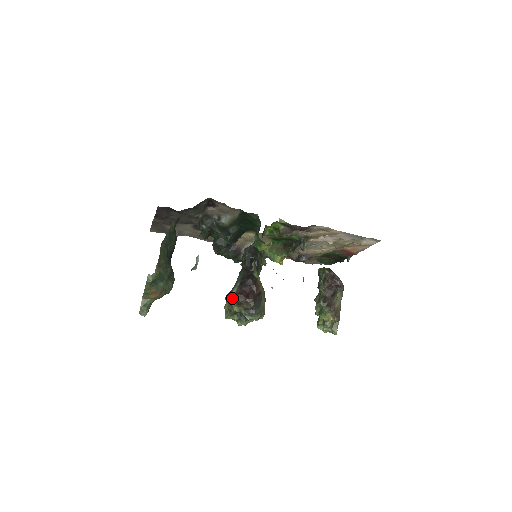
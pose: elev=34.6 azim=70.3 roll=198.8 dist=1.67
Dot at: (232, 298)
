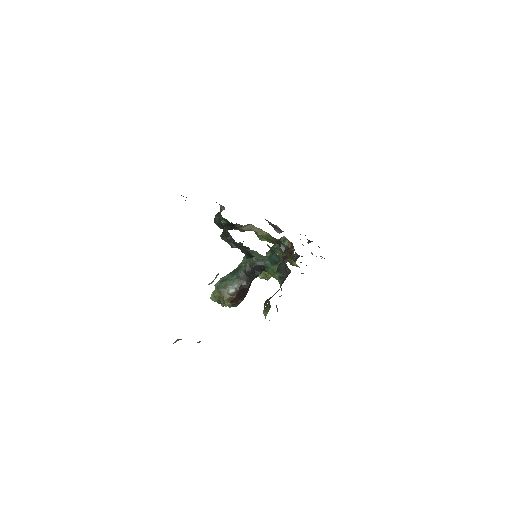
Dot at: (228, 298)
